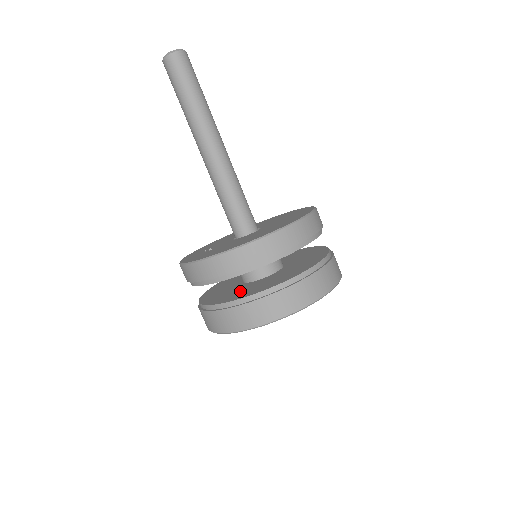
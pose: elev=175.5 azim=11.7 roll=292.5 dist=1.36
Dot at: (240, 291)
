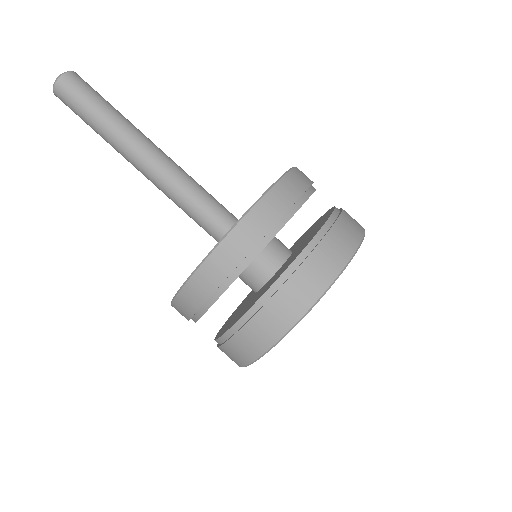
Dot at: (239, 313)
